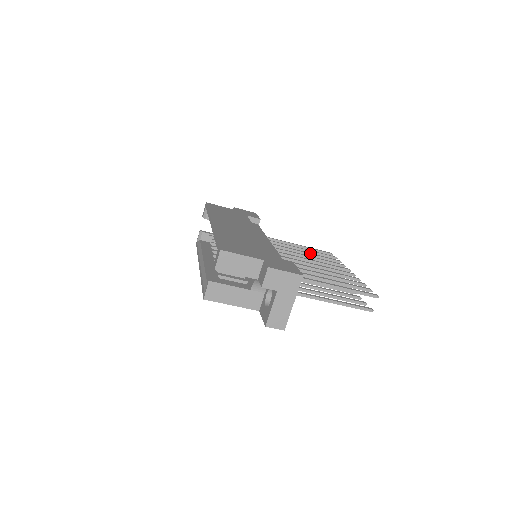
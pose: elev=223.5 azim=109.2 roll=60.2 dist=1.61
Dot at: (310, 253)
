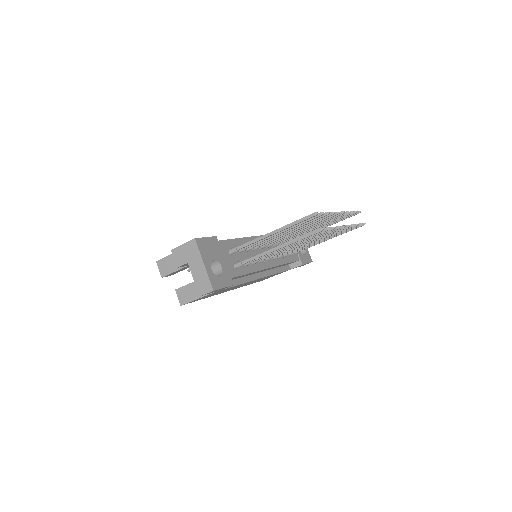
Dot at: occluded
